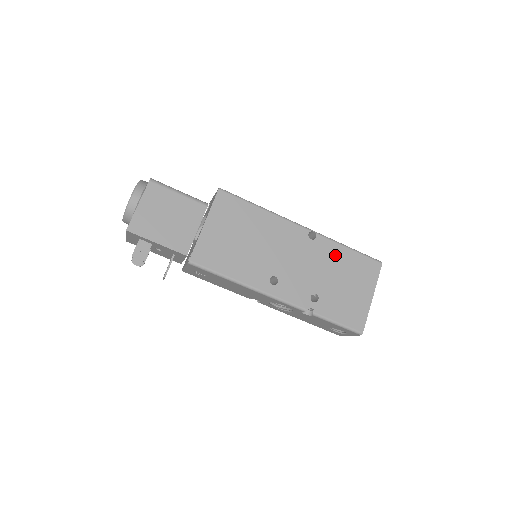
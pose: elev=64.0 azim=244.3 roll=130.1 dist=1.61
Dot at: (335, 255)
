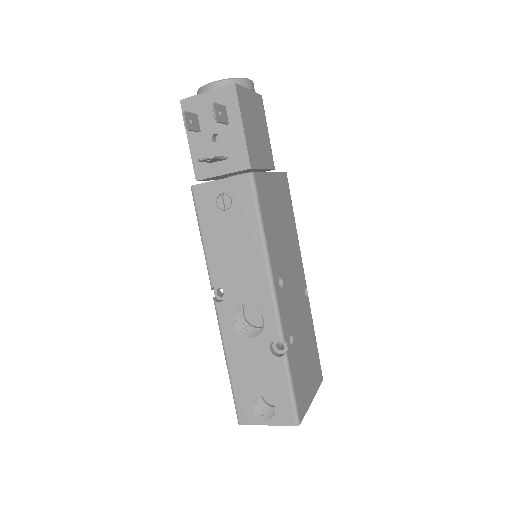
Dot at: (310, 328)
